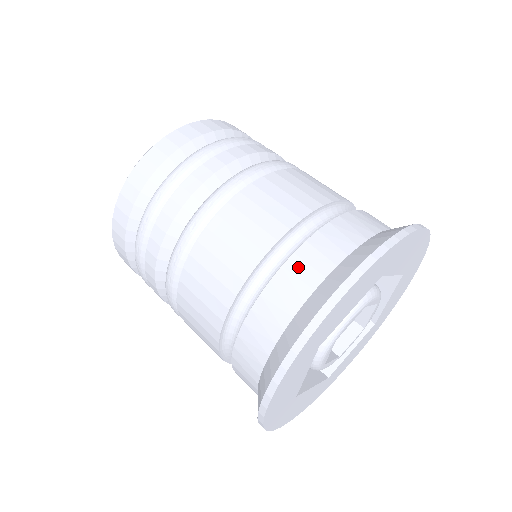
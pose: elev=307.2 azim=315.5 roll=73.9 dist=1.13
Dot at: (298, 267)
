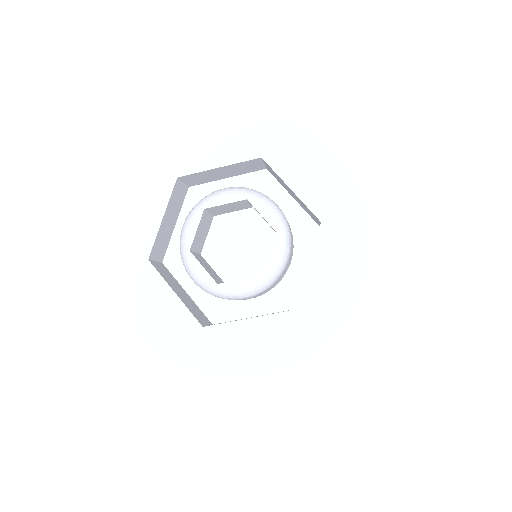
Dot at: occluded
